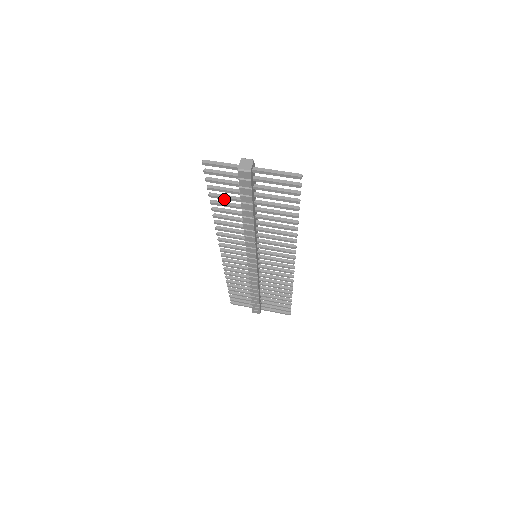
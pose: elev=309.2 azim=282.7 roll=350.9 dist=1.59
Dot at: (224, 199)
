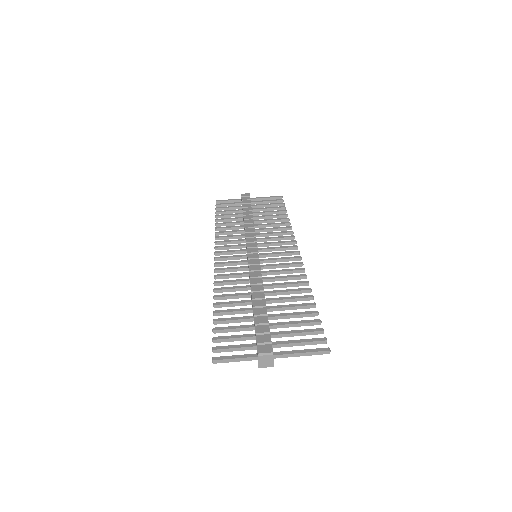
Dot at: (232, 321)
